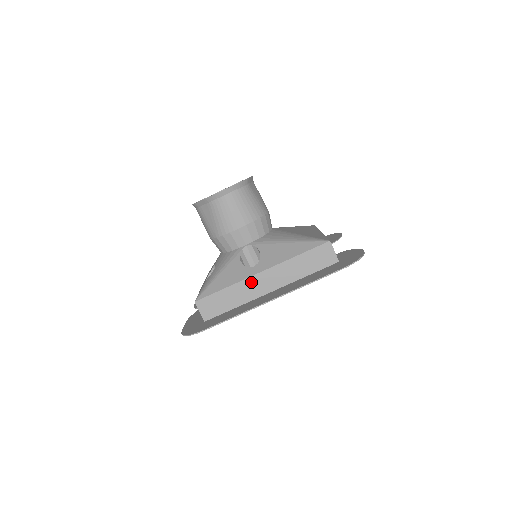
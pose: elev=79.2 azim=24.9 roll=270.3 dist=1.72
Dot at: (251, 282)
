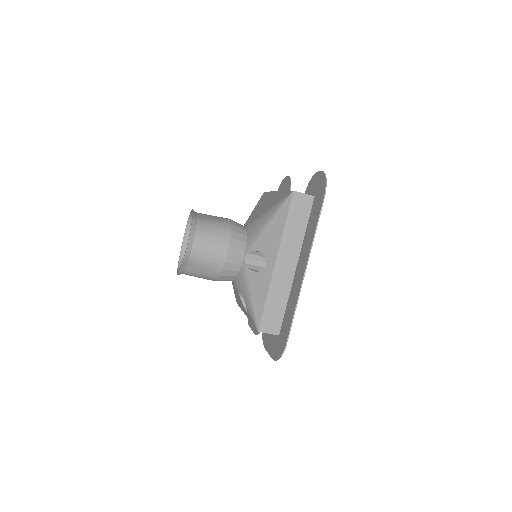
Dot at: (277, 276)
